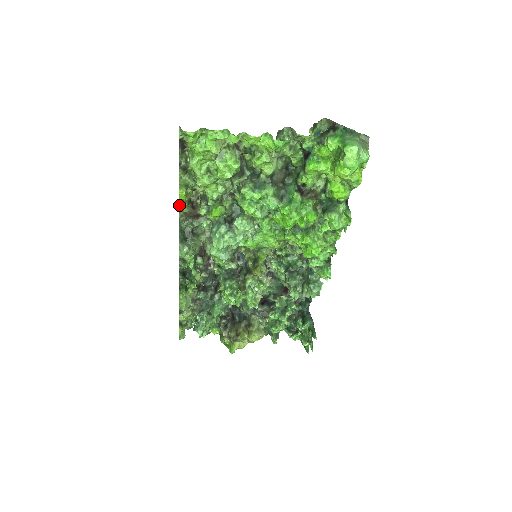
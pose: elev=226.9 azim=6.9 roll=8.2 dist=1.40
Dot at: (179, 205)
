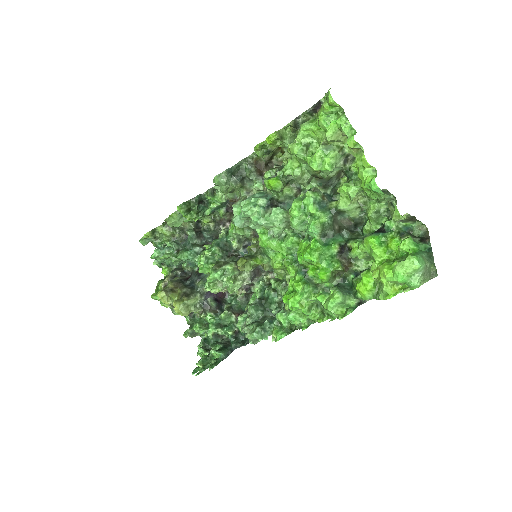
Dot at: (260, 143)
